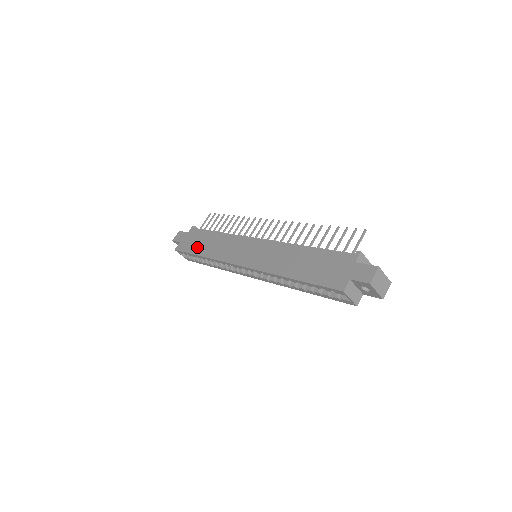
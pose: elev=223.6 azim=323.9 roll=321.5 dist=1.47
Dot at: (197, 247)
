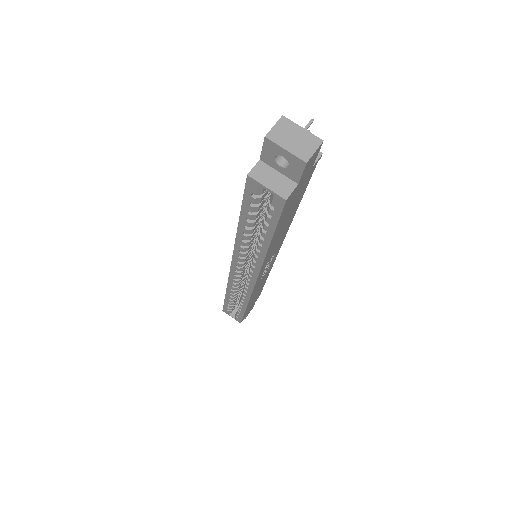
Dot at: occluded
